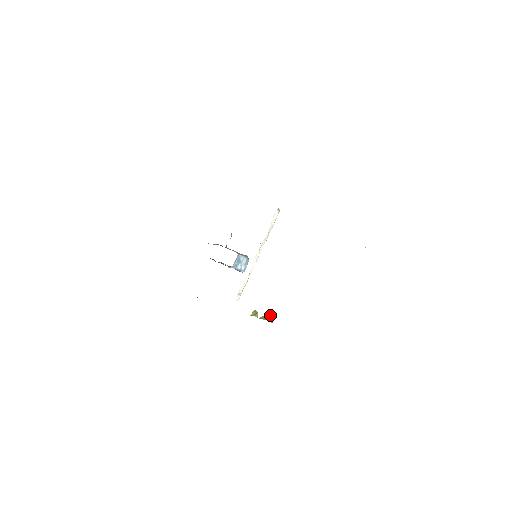
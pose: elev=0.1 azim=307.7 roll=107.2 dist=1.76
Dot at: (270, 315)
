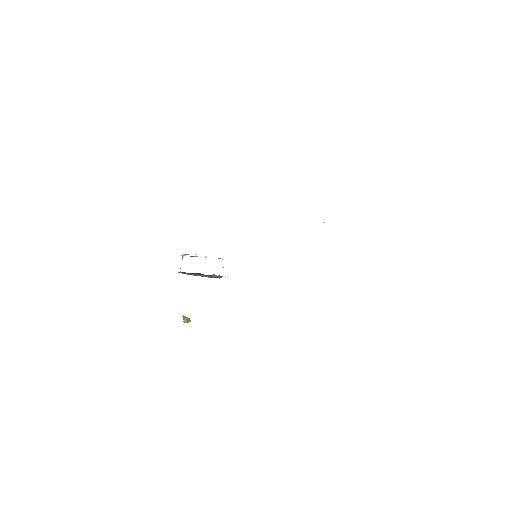
Dot at: occluded
